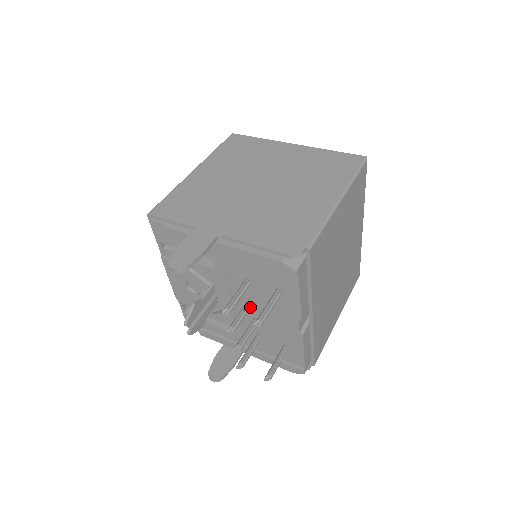
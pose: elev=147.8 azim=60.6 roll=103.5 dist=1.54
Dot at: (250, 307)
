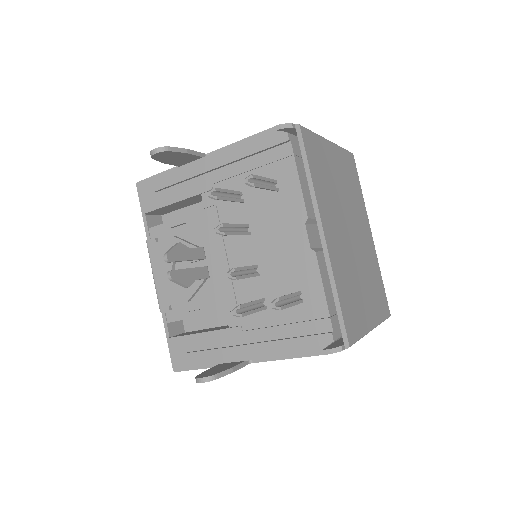
Dot at: (246, 233)
